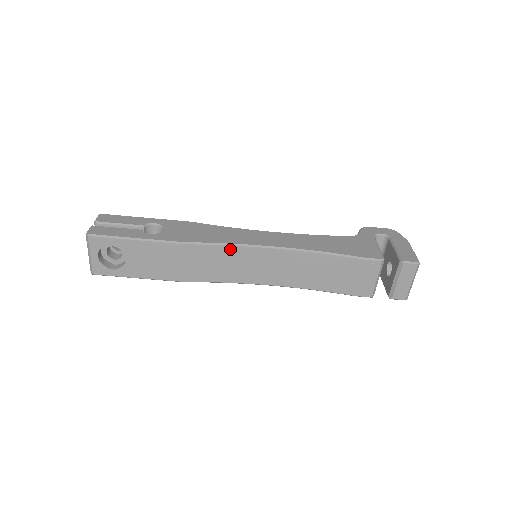
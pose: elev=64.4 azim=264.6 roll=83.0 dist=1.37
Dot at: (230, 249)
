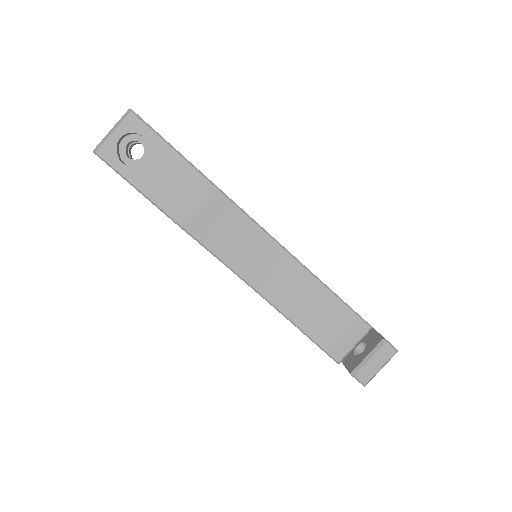
Dot at: (250, 224)
